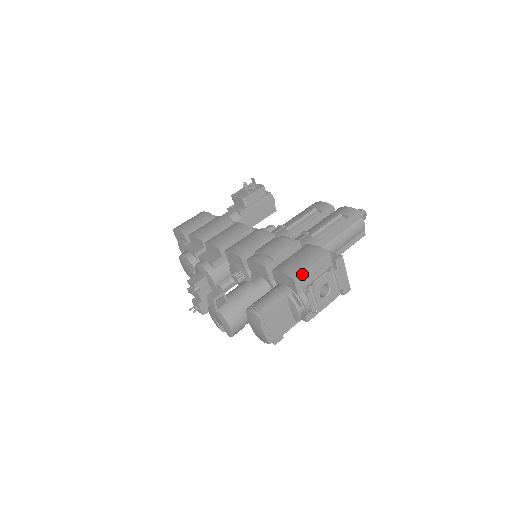
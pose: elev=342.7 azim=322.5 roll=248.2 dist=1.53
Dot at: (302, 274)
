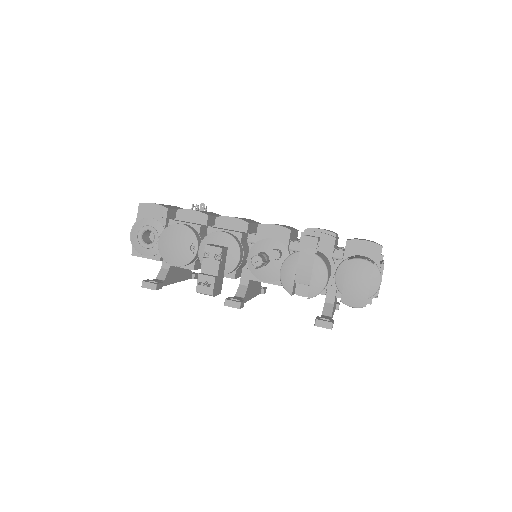
Dot at: occluded
